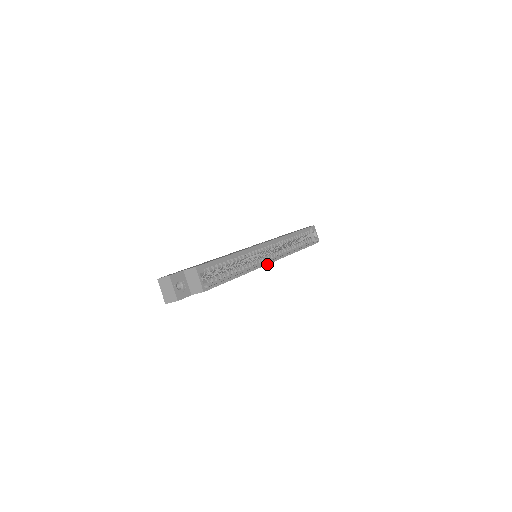
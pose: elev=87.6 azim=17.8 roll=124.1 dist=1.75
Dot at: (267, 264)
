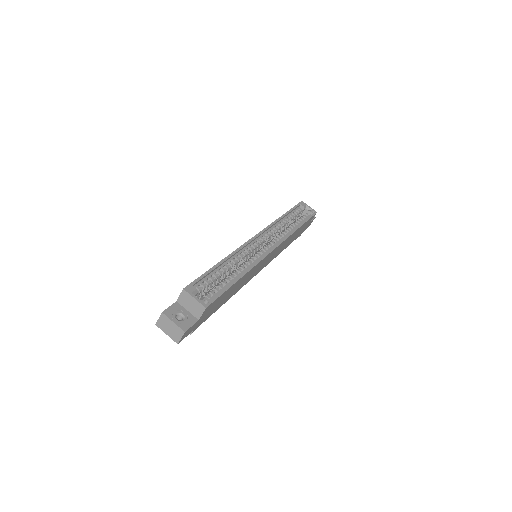
Dot at: (268, 254)
